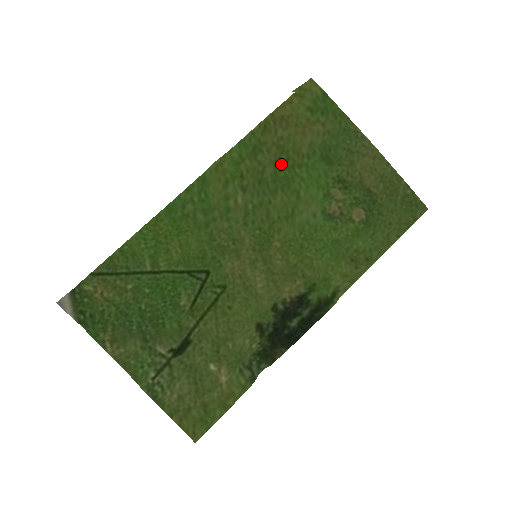
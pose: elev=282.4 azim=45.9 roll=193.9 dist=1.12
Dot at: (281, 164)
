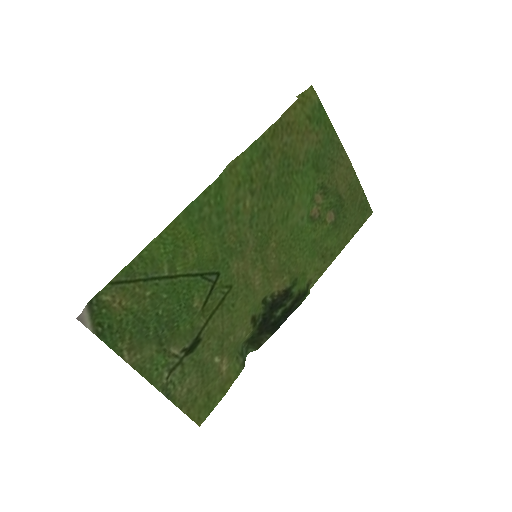
Dot at: (283, 170)
